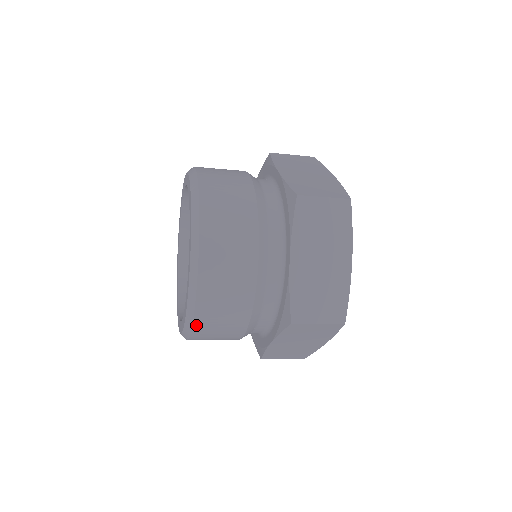
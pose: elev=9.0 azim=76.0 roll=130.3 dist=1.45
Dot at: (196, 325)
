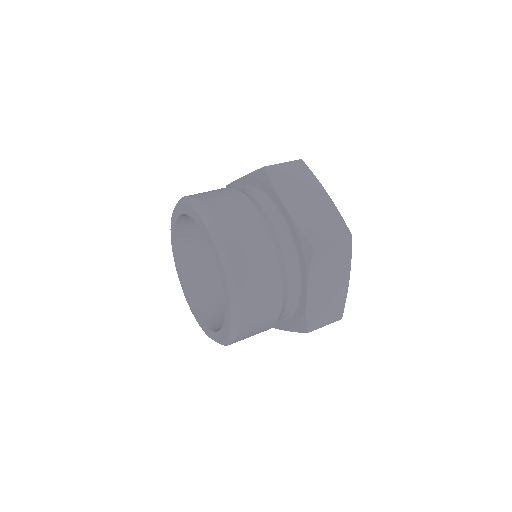
Dot at: occluded
